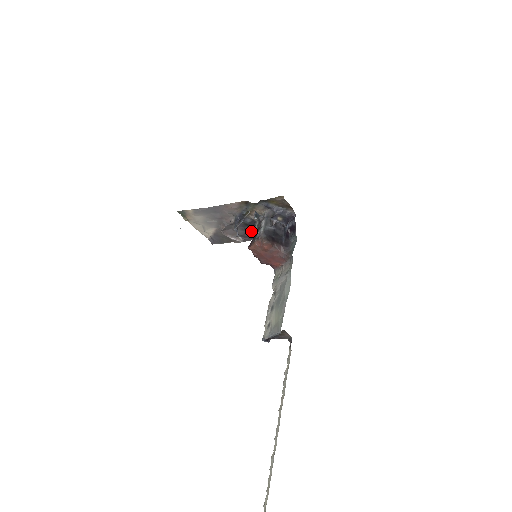
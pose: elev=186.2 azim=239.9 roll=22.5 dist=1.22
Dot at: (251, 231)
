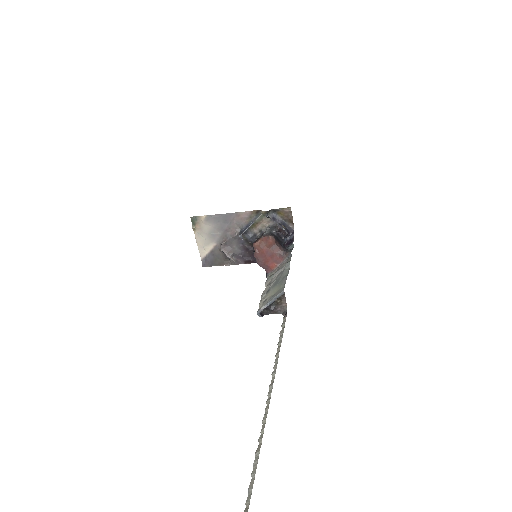
Dot at: (247, 251)
